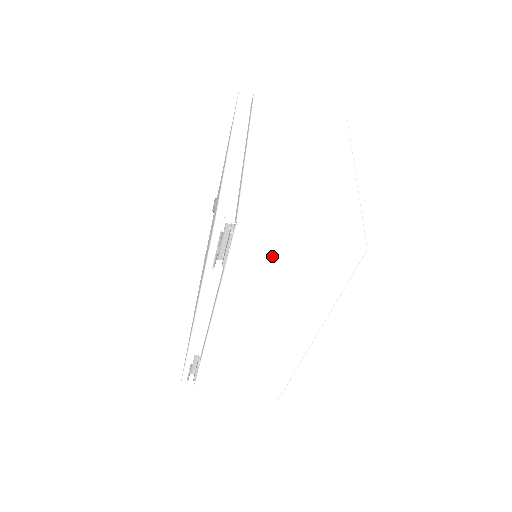
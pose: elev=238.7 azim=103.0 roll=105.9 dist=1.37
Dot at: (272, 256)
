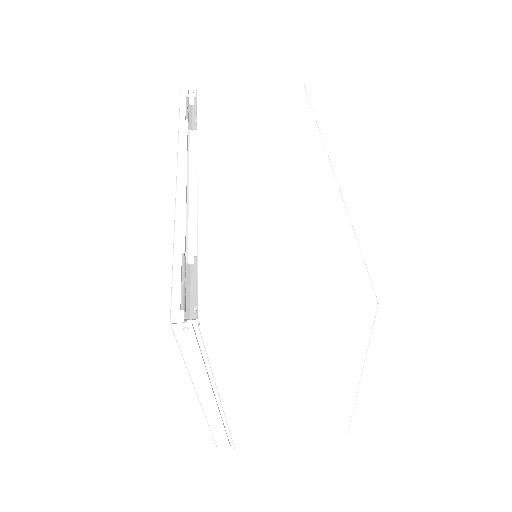
Dot at: (233, 97)
